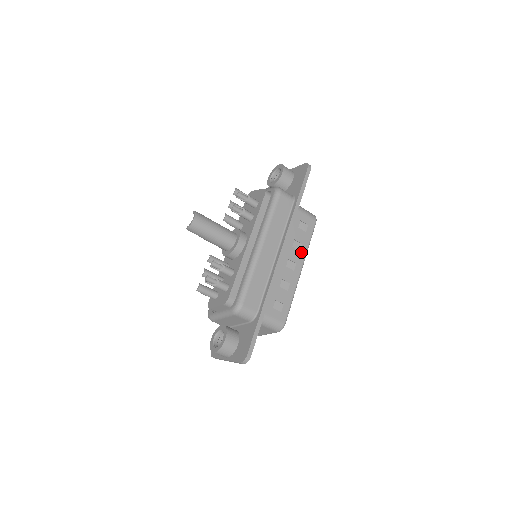
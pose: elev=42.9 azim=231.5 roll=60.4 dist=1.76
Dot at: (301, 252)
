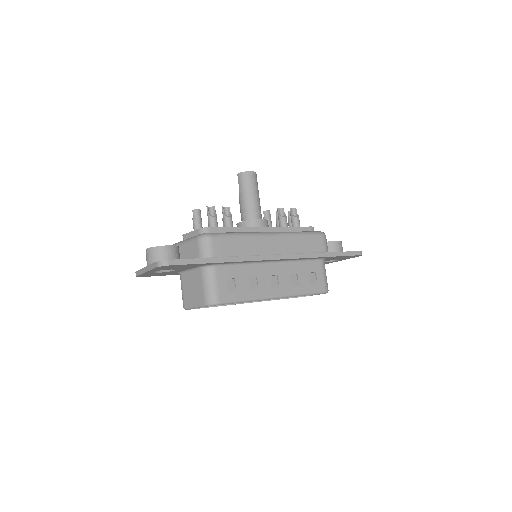
Dot at: (292, 288)
